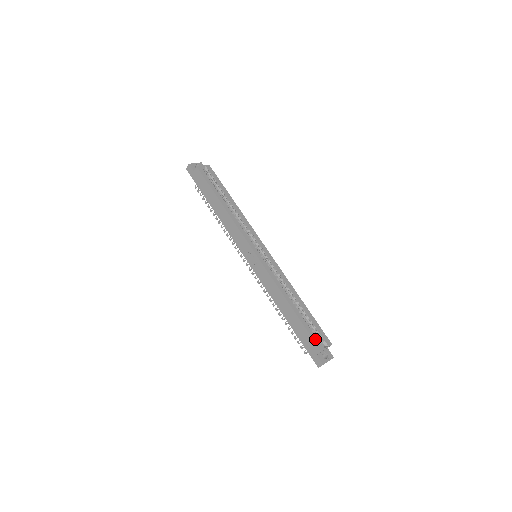
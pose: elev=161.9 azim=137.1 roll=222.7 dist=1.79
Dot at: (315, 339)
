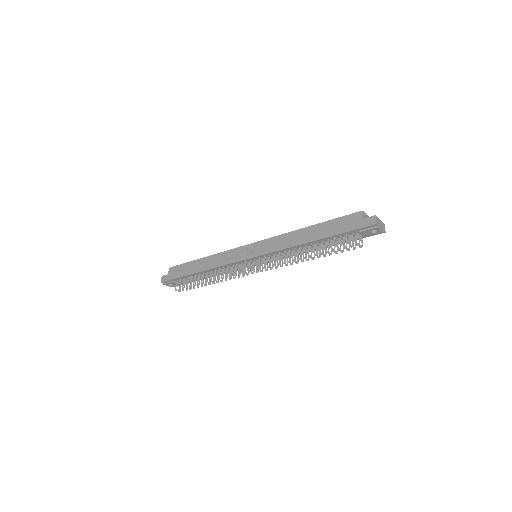
Dot at: (349, 216)
